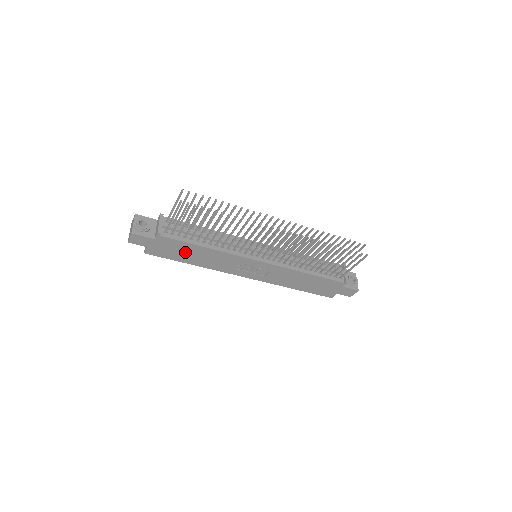
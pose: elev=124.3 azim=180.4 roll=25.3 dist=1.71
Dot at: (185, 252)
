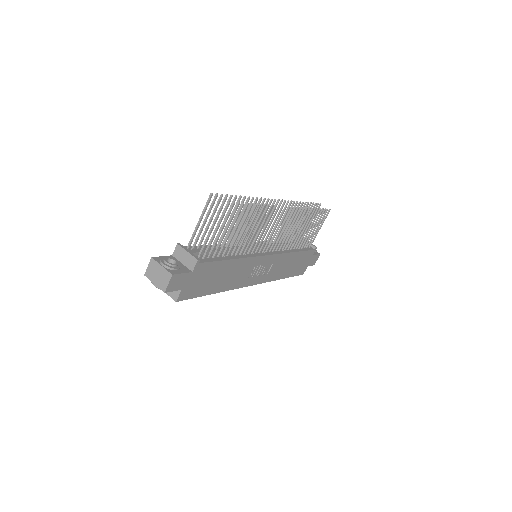
Dot at: (214, 277)
